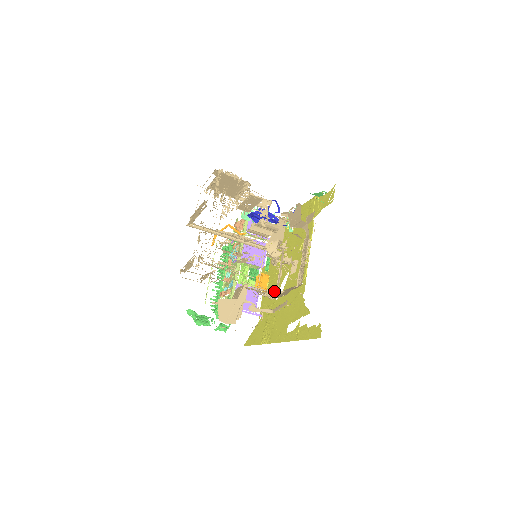
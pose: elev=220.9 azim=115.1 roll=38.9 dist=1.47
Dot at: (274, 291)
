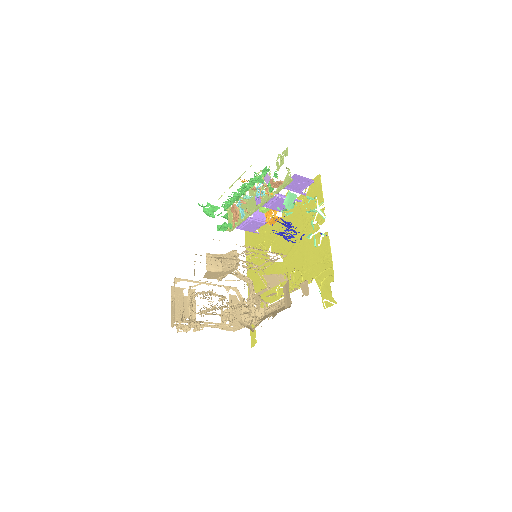
Dot at: (272, 243)
